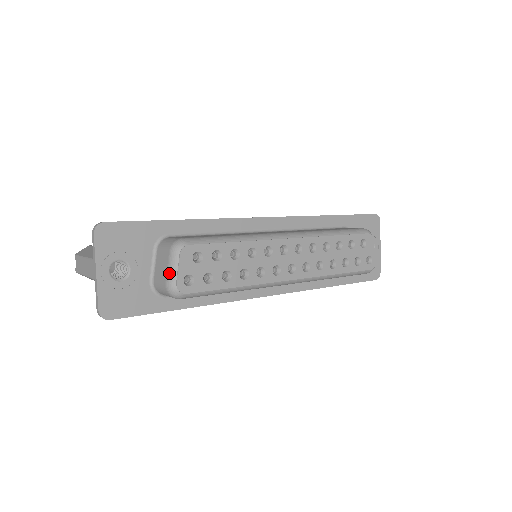
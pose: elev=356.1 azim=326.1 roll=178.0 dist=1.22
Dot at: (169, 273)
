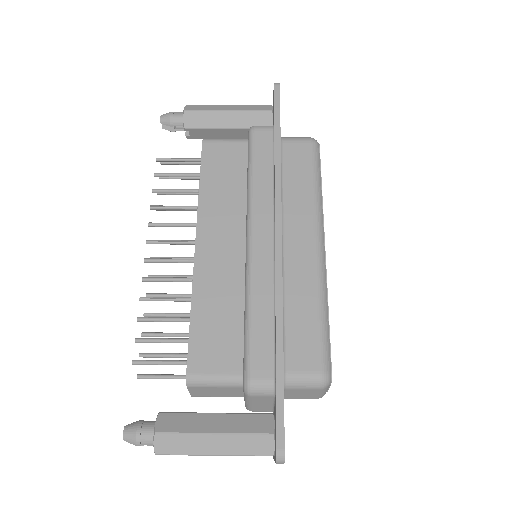
Dot at: (321, 395)
